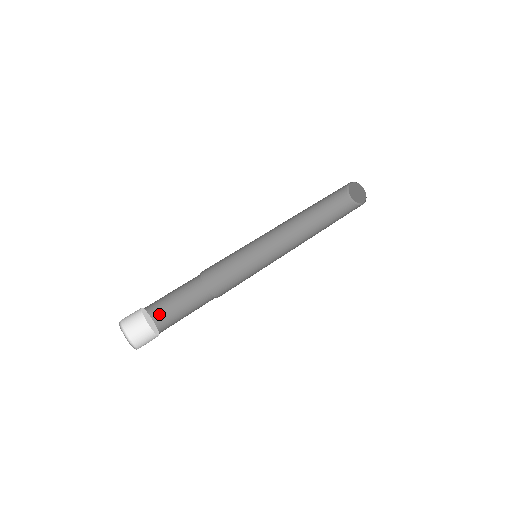
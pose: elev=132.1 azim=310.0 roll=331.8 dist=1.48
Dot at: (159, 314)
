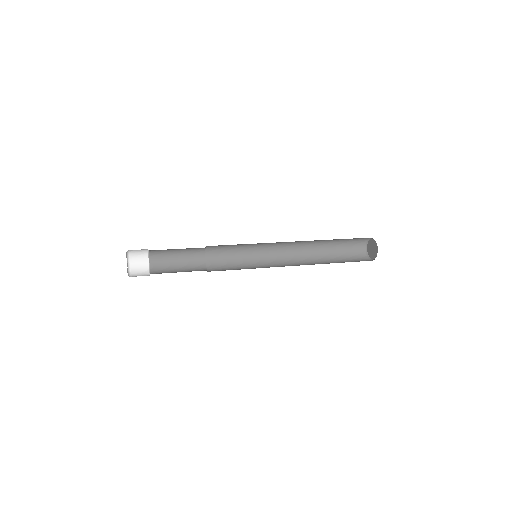
Dot at: (161, 266)
